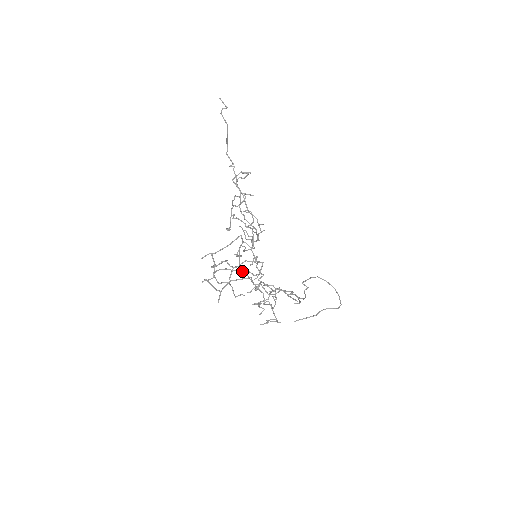
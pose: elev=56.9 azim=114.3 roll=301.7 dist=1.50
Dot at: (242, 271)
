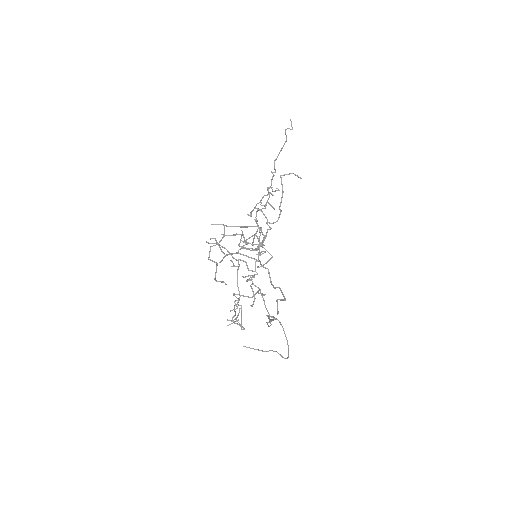
Dot at: (240, 259)
